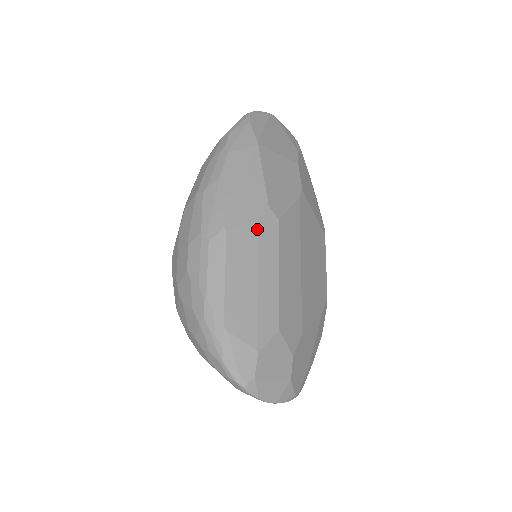
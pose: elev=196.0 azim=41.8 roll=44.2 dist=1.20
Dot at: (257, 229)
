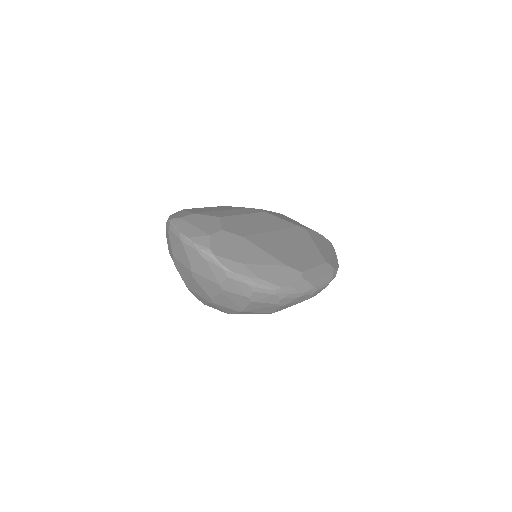
Dot at: (245, 208)
